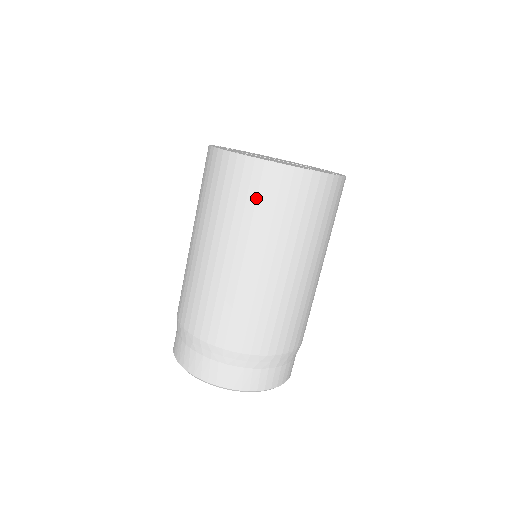
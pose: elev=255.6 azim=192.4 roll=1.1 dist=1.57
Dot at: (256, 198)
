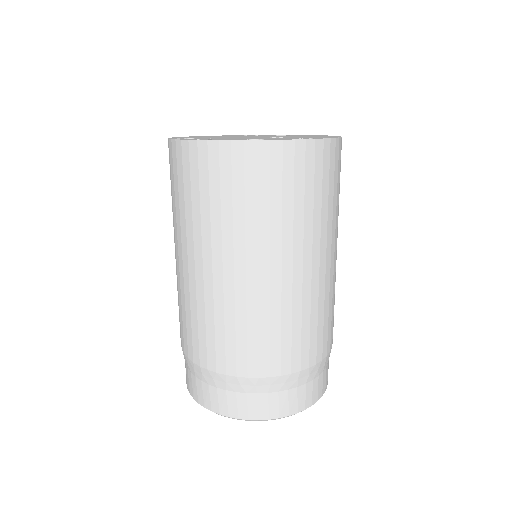
Dot at: (190, 187)
